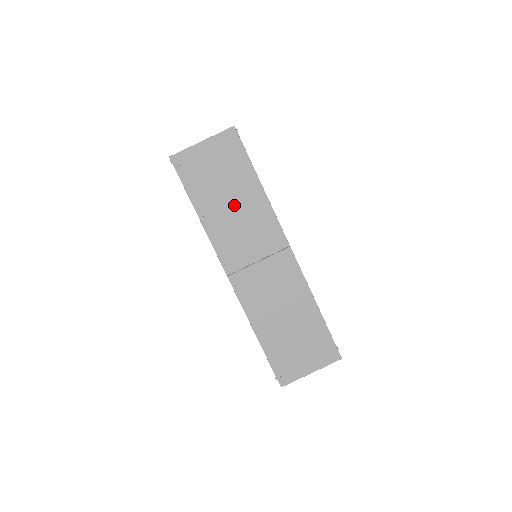
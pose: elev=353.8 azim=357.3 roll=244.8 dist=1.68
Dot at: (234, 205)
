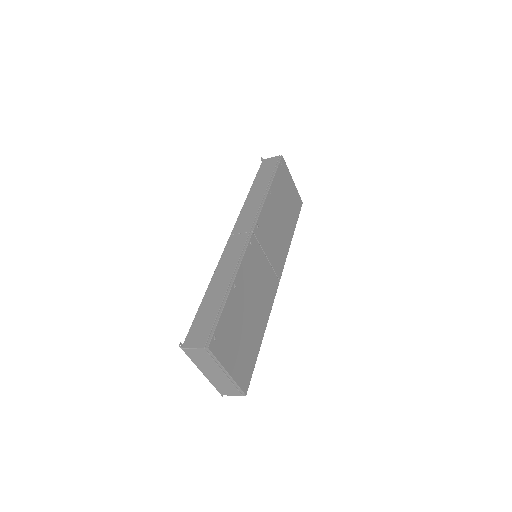
Dot at: (281, 219)
